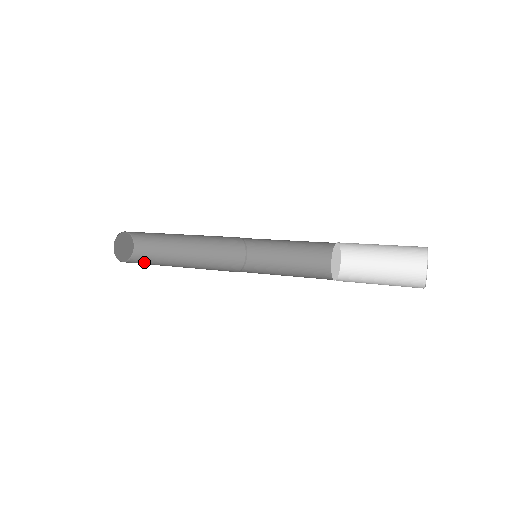
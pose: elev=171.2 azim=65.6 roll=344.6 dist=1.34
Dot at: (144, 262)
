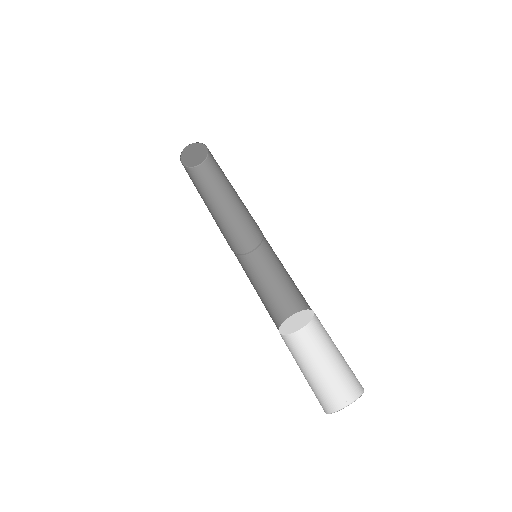
Dot at: (211, 174)
